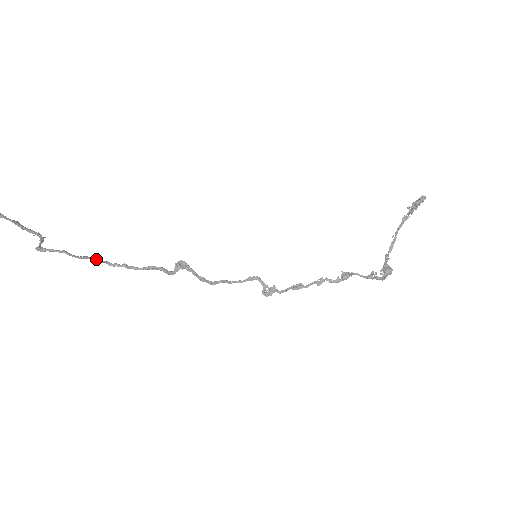
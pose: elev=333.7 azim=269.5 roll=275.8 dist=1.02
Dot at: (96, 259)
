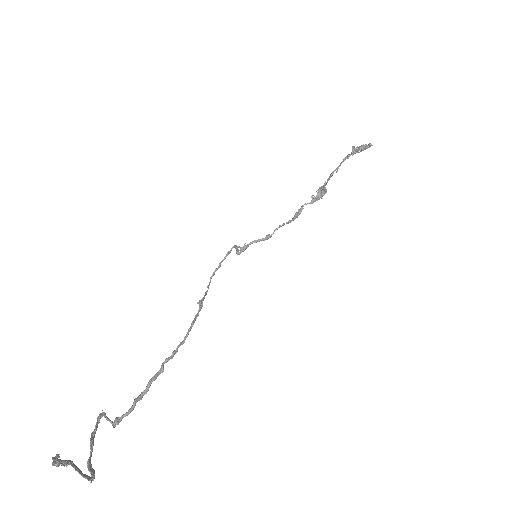
Dot at: (157, 376)
